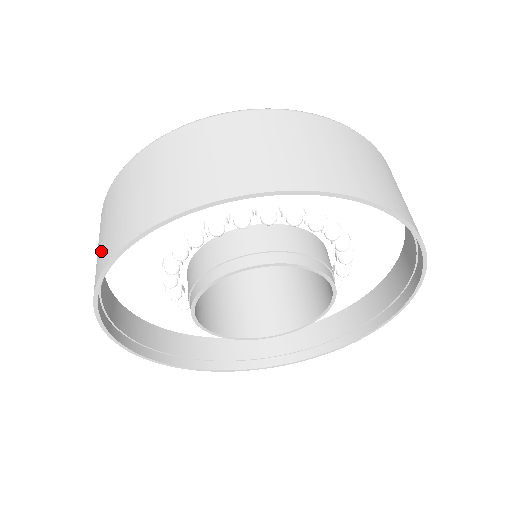
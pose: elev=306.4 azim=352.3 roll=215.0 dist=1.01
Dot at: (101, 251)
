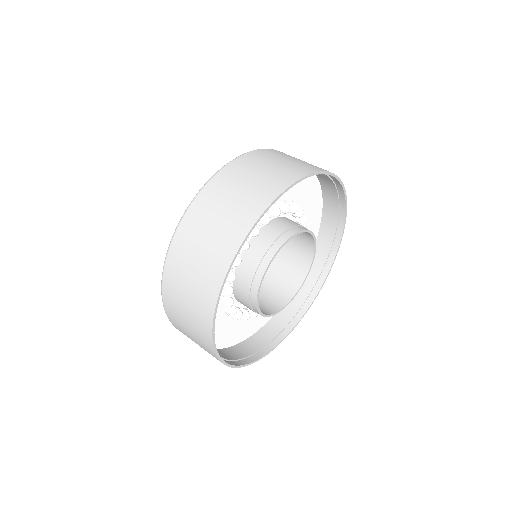
Dot at: (221, 242)
